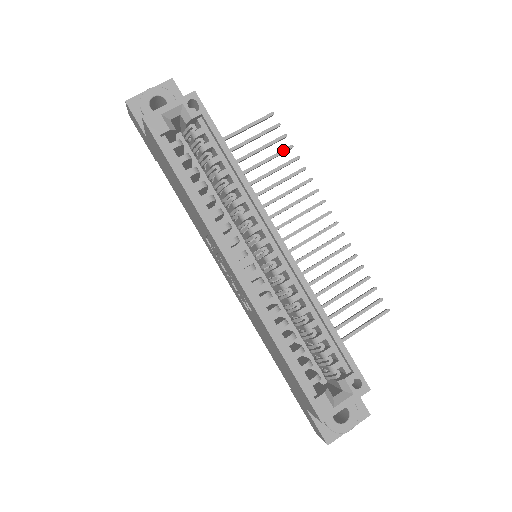
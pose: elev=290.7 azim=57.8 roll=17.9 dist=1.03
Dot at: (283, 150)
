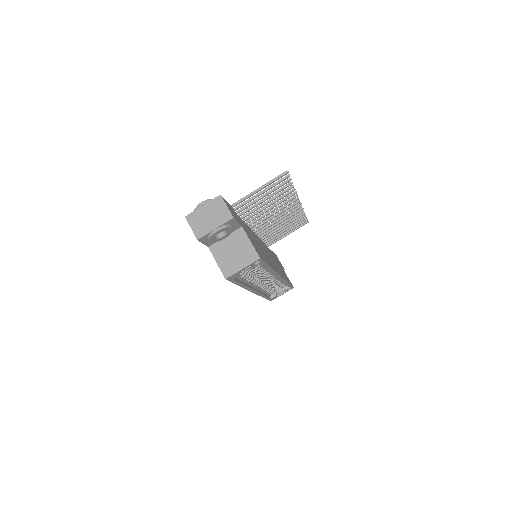
Dot at: (285, 188)
